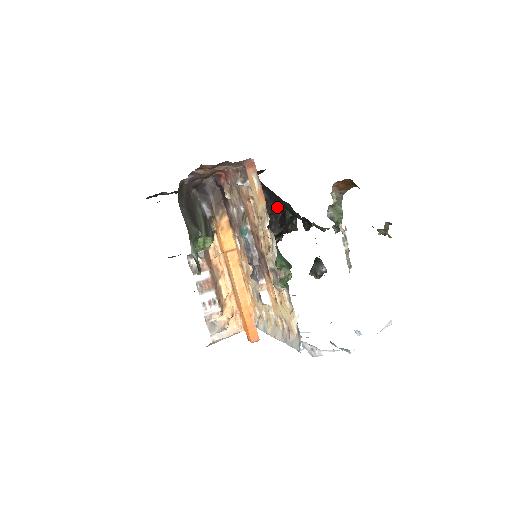
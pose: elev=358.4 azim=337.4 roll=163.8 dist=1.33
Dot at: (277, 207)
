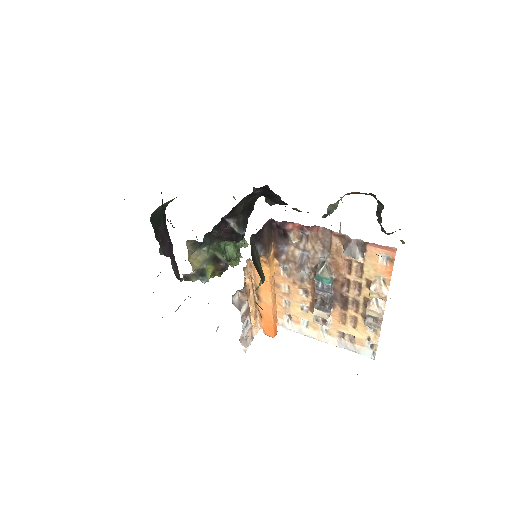
Dot at: (260, 196)
